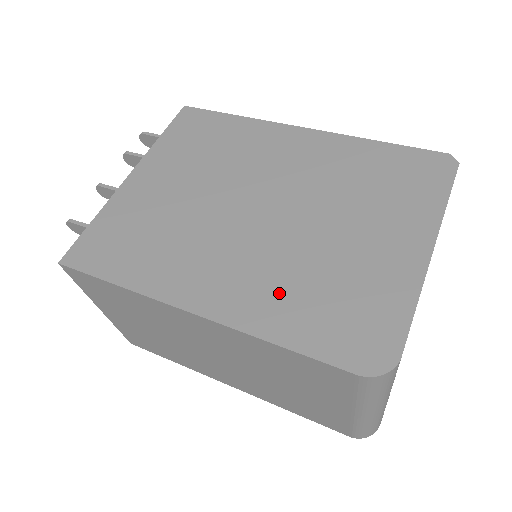
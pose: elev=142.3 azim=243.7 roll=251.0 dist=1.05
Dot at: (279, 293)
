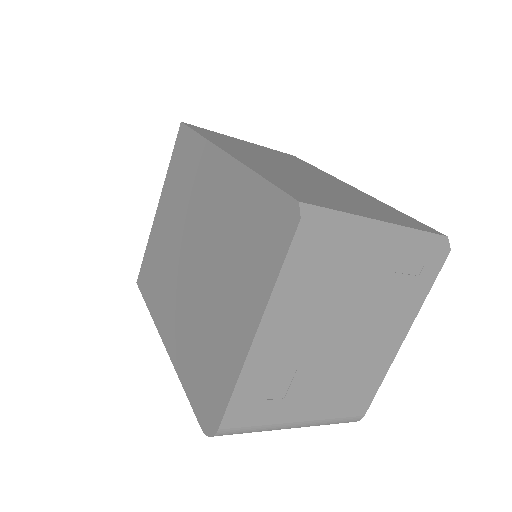
Dot at: (188, 343)
